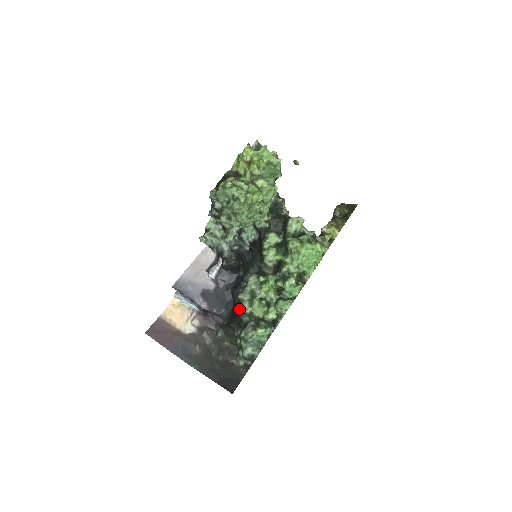
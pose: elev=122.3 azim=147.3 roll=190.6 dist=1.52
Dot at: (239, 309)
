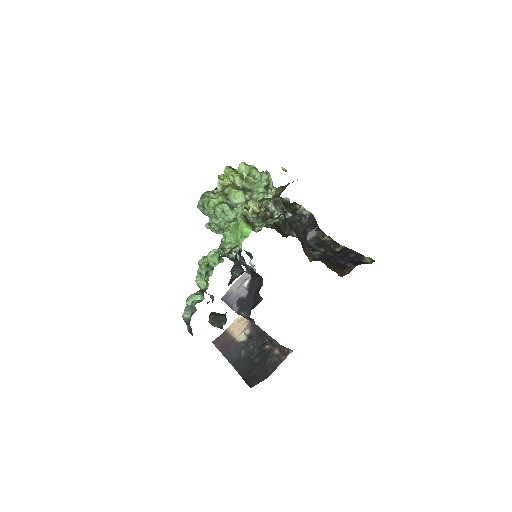
Dot at: occluded
